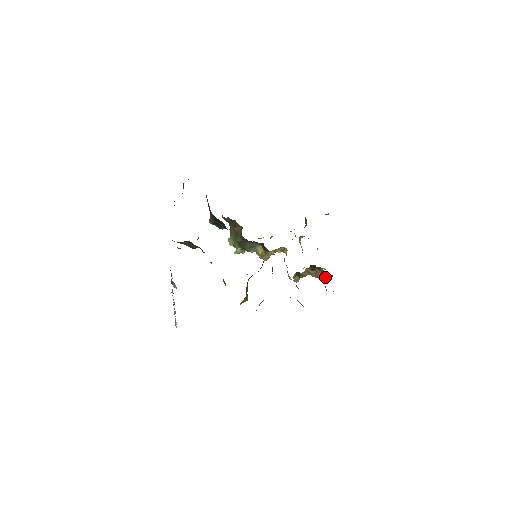
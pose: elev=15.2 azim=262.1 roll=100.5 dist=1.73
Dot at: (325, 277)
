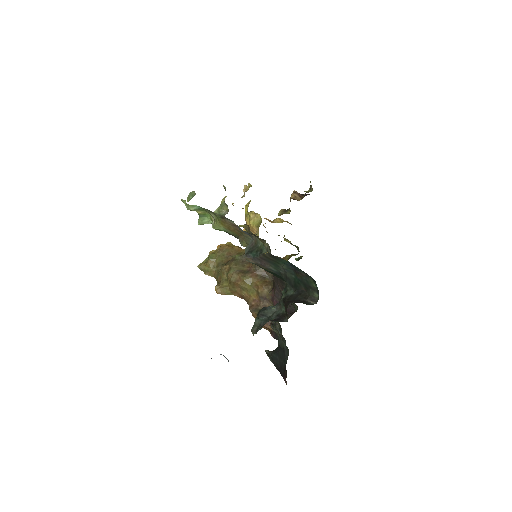
Dot at: occluded
